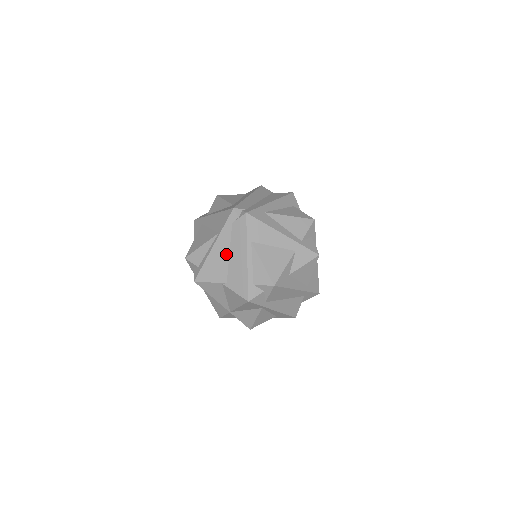
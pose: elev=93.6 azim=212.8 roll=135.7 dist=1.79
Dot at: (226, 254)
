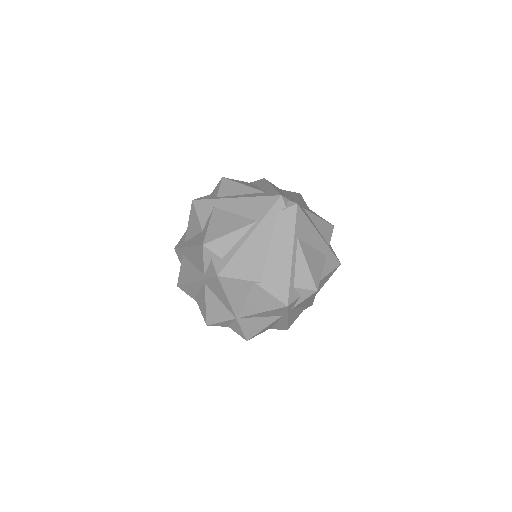
Dot at: (265, 247)
